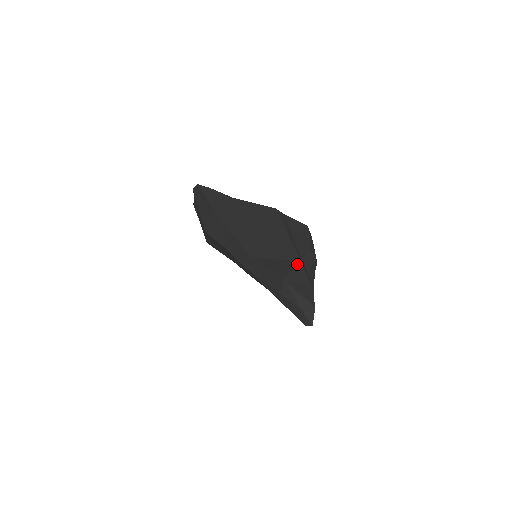
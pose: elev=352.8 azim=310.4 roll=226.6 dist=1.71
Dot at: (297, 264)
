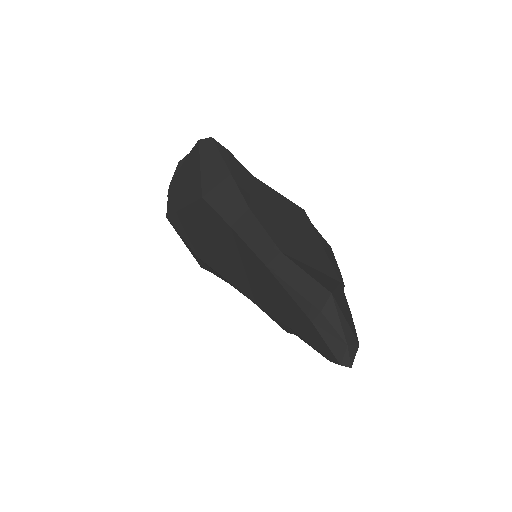
Dot at: (338, 283)
